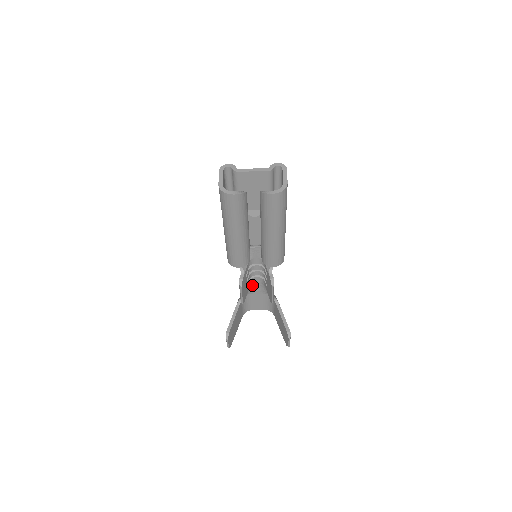
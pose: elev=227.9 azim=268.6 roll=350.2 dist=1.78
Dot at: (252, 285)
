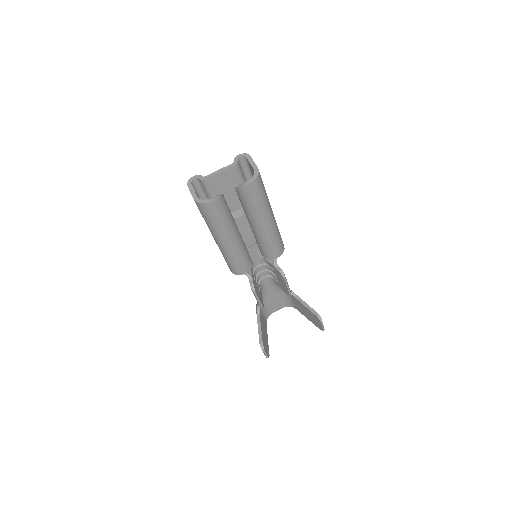
Dot at: (263, 288)
